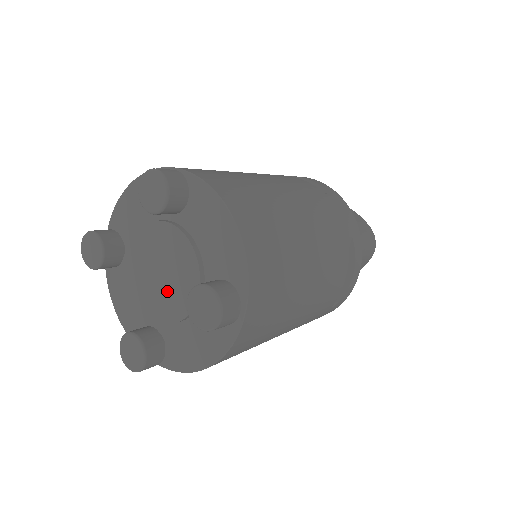
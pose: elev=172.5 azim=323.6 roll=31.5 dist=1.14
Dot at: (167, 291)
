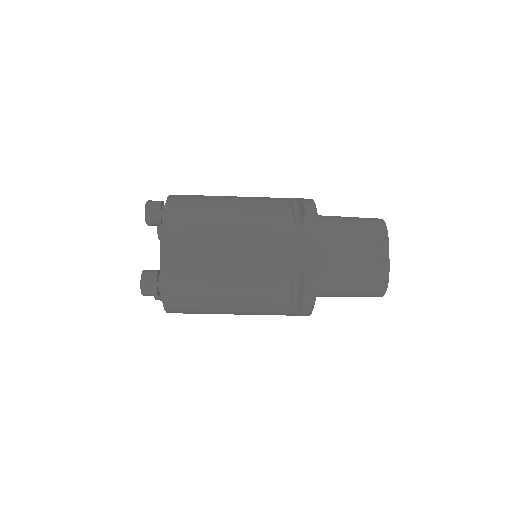
Dot at: occluded
